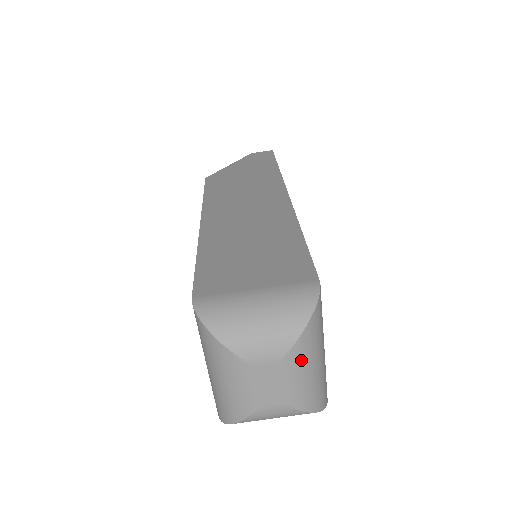
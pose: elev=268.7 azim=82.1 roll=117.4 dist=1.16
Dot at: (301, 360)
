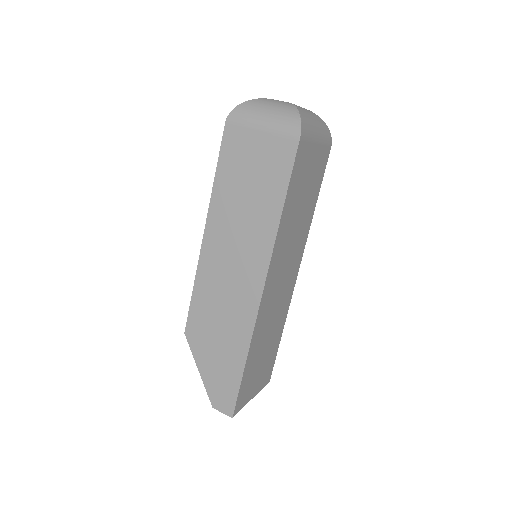
Dot at: (311, 113)
